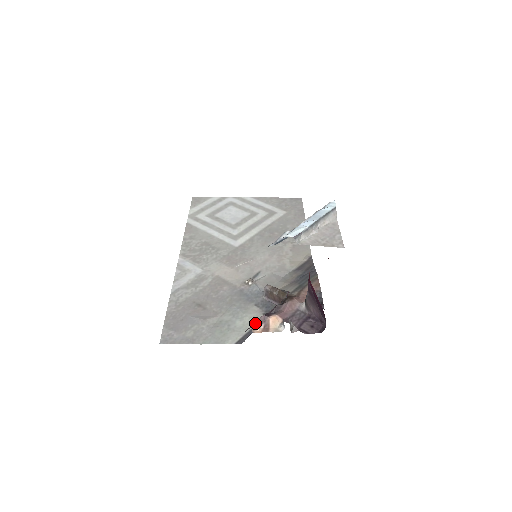
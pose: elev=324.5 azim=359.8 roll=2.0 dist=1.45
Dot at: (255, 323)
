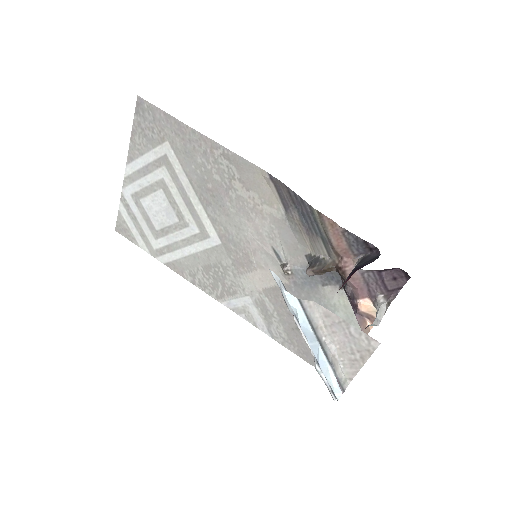
Dot at: (363, 331)
